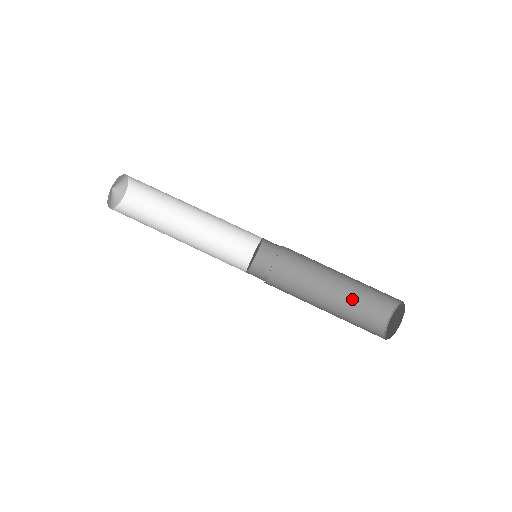
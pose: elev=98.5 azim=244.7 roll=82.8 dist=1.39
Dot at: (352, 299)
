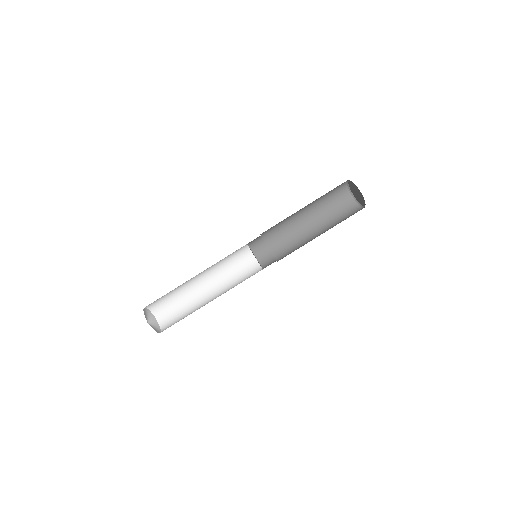
Dot at: (331, 222)
